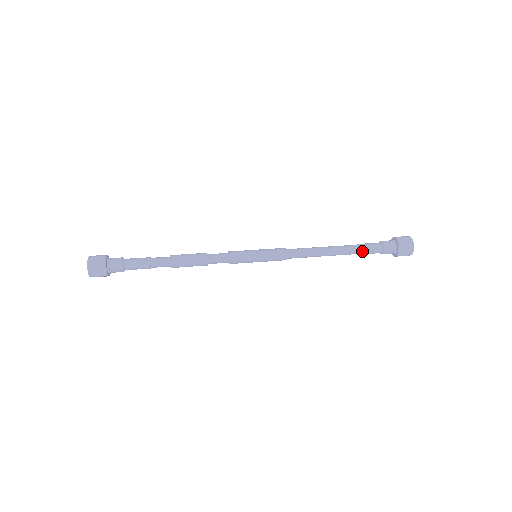
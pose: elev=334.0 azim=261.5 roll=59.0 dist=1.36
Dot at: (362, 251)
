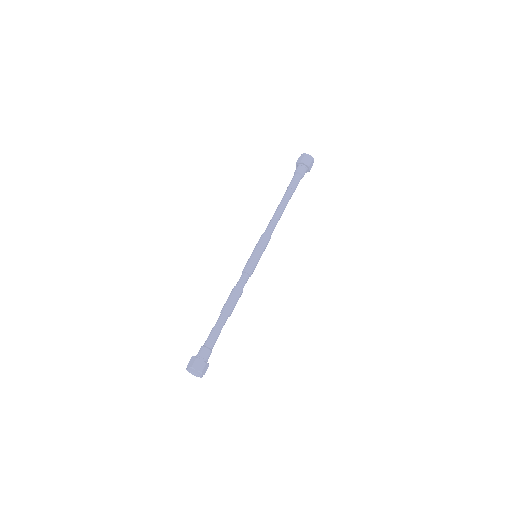
Dot at: (294, 191)
